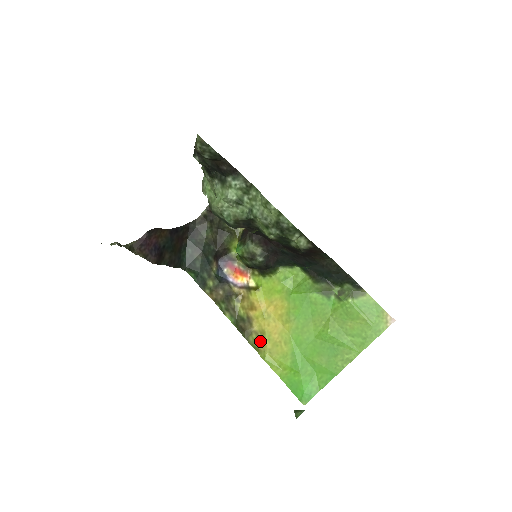
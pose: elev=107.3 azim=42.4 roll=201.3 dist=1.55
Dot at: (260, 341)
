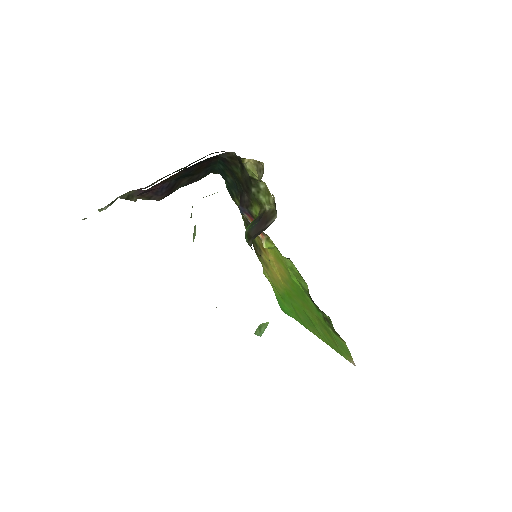
Dot at: (265, 266)
